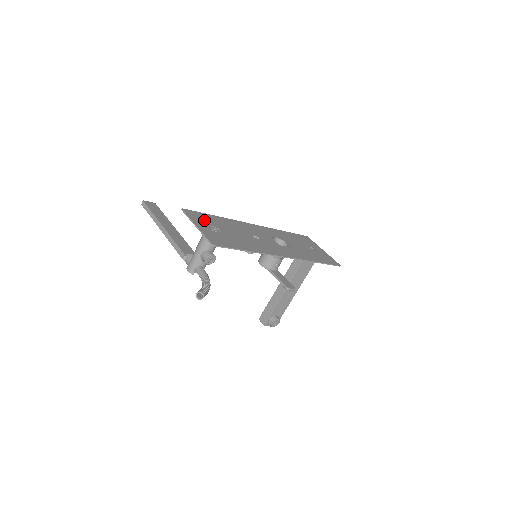
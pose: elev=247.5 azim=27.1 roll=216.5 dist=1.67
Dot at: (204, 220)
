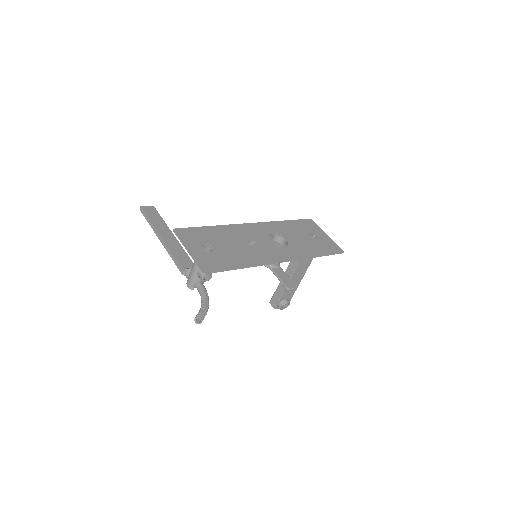
Dot at: (196, 238)
